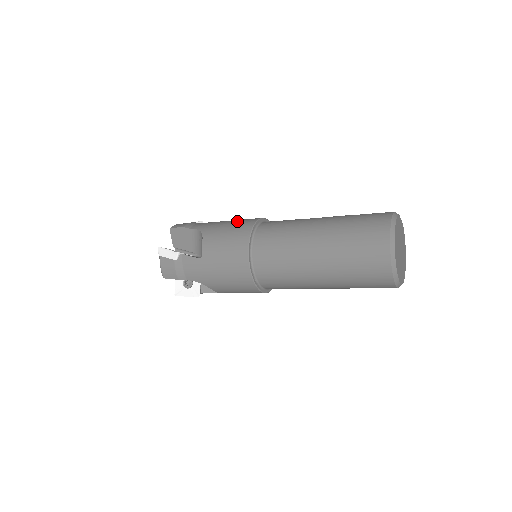
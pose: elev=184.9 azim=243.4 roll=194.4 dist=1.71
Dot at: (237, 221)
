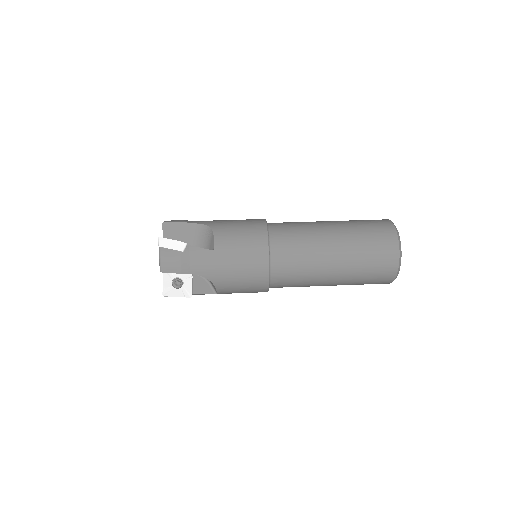
Dot at: occluded
